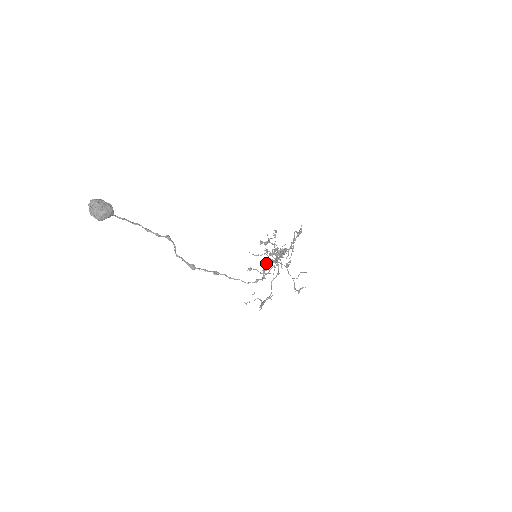
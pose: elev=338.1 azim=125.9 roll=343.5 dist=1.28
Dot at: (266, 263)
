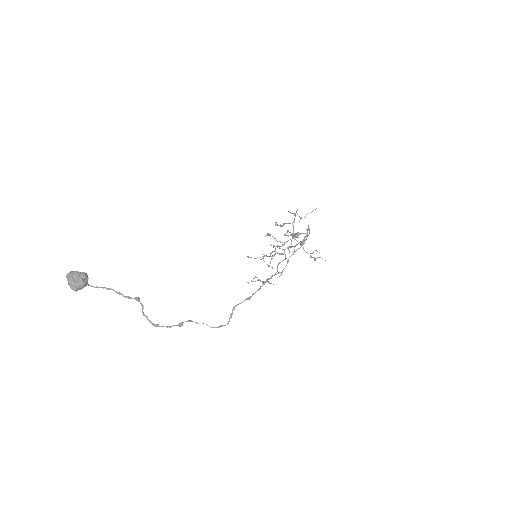
Dot at: (238, 304)
